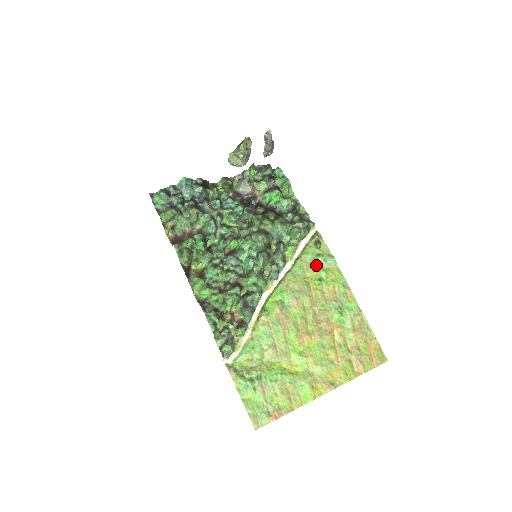
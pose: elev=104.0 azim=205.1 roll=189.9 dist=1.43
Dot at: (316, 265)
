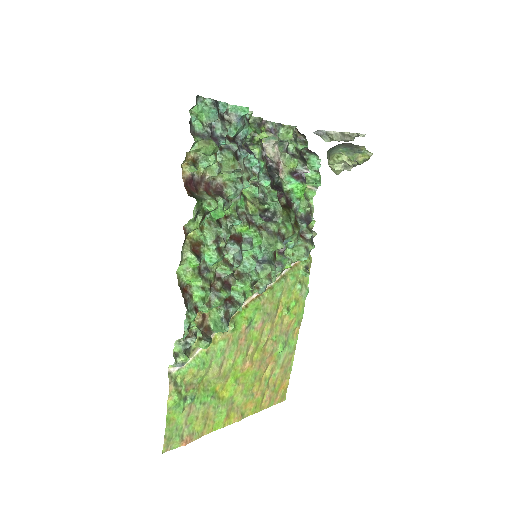
Dot at: (293, 292)
